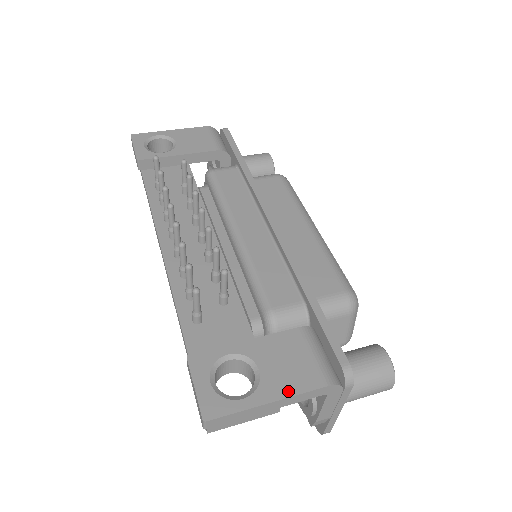
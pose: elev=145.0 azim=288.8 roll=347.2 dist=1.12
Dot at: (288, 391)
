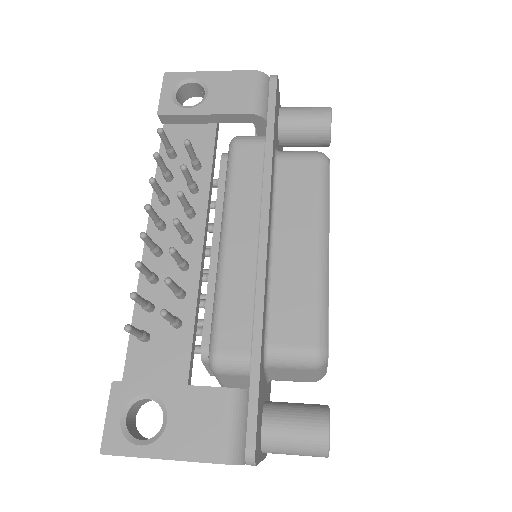
Dot at: (183, 454)
